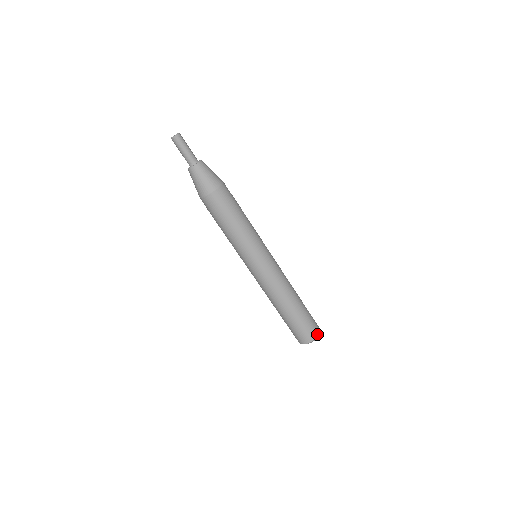
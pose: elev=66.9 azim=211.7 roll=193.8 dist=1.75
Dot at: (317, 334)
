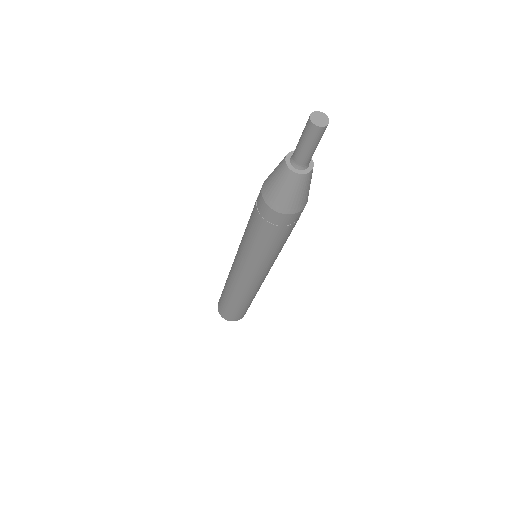
Dot at: occluded
